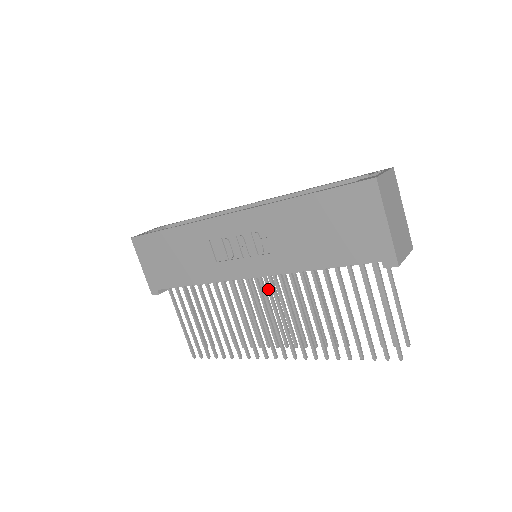
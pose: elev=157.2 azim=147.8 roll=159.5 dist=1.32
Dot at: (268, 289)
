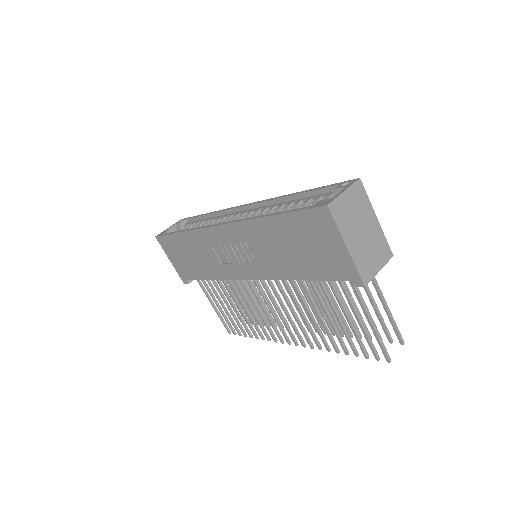
Dot at: occluded
